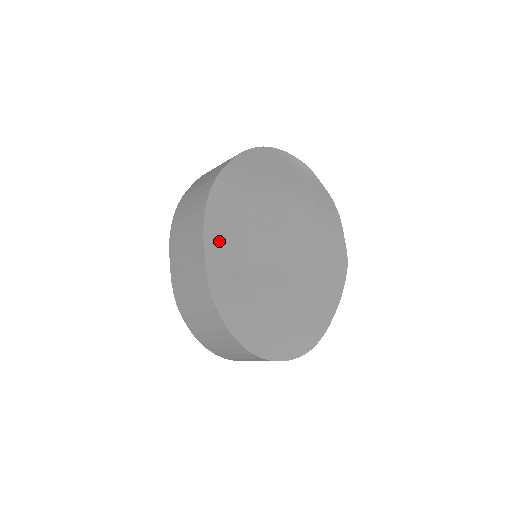
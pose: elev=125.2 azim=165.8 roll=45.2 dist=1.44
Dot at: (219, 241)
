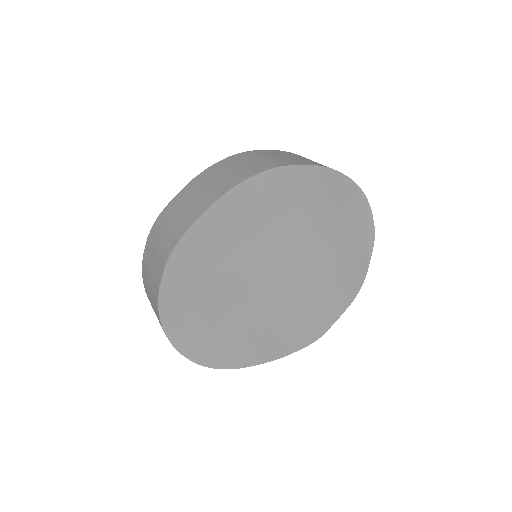
Dot at: (227, 216)
